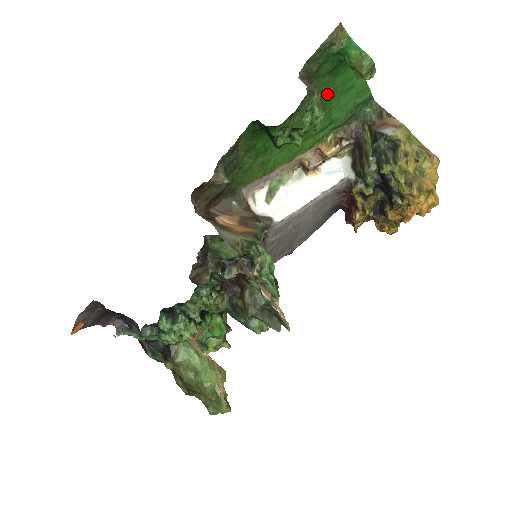
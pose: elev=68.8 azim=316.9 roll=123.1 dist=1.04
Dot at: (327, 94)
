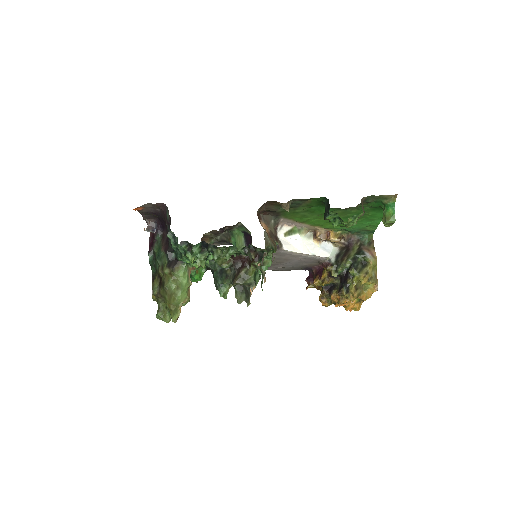
Dot at: occluded
